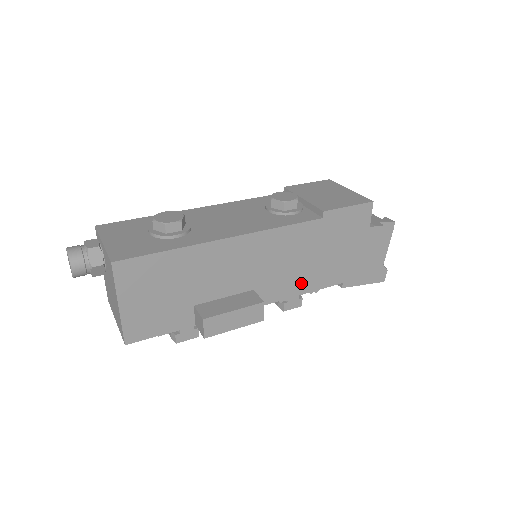
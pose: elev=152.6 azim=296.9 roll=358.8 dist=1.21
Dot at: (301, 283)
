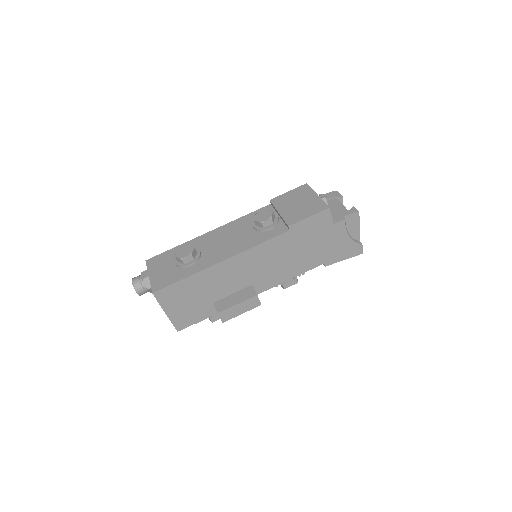
Dot at: (288, 272)
